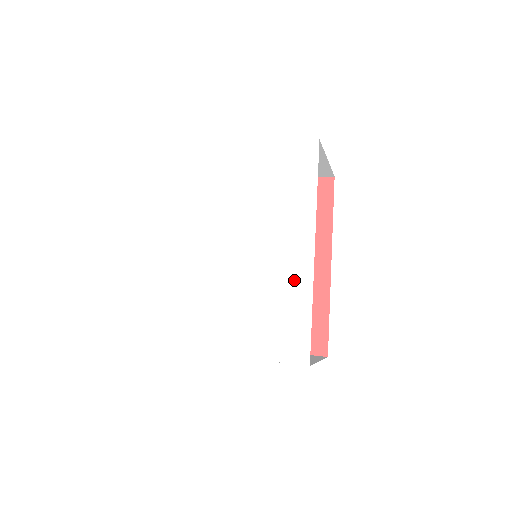
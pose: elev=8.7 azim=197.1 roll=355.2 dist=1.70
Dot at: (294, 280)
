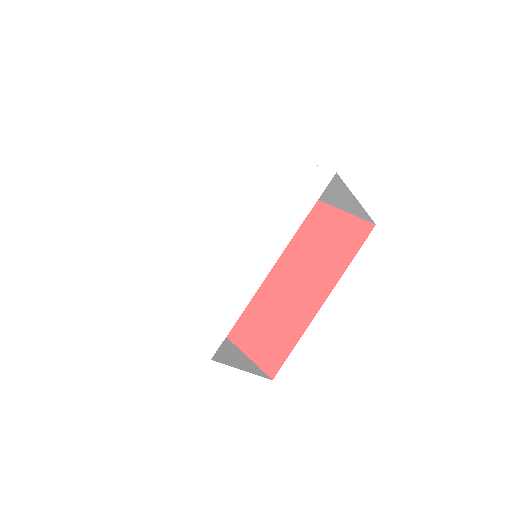
Dot at: (244, 283)
